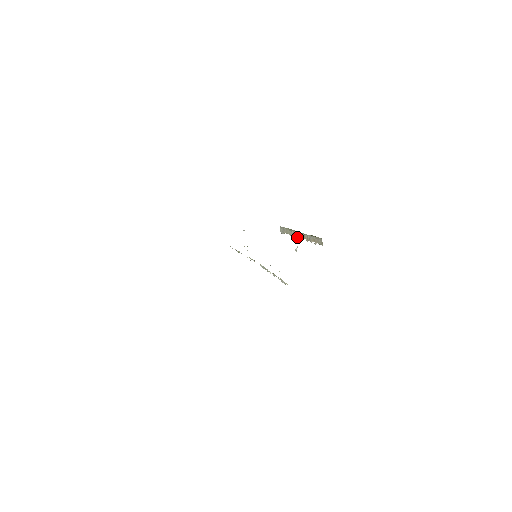
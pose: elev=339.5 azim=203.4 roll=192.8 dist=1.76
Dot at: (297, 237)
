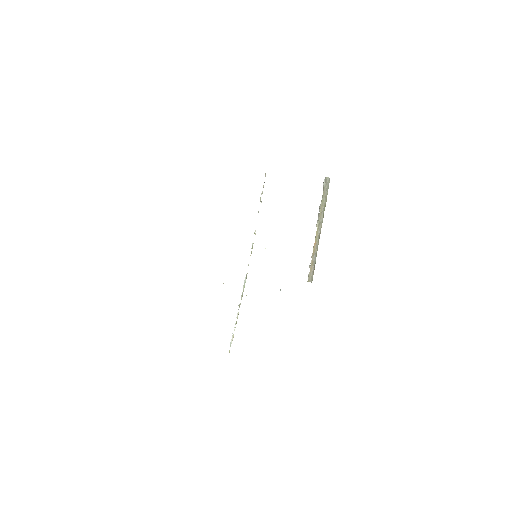
Dot at: (317, 224)
